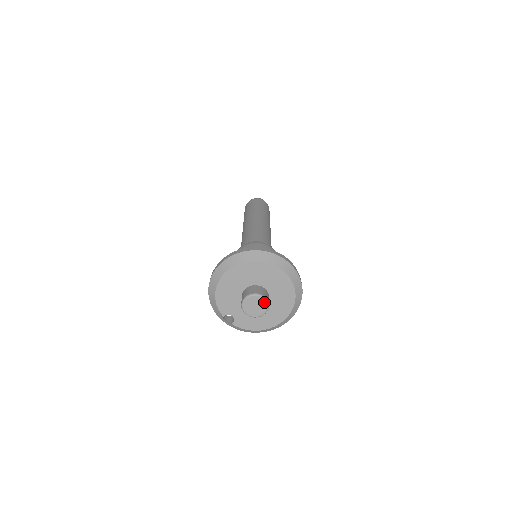
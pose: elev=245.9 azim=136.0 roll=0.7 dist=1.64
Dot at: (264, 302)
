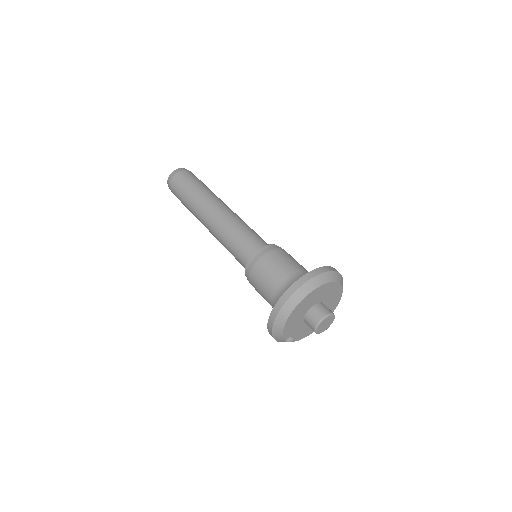
Dot at: (333, 318)
